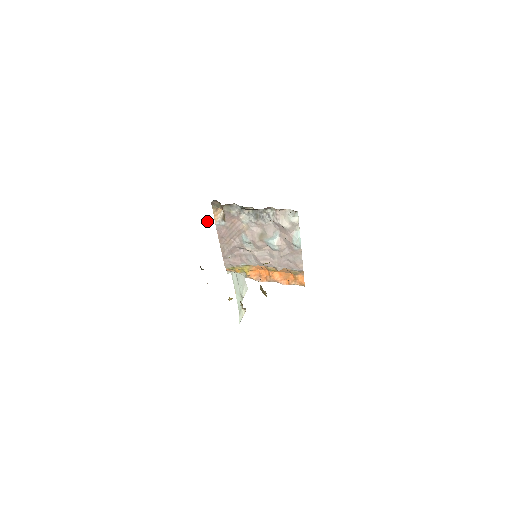
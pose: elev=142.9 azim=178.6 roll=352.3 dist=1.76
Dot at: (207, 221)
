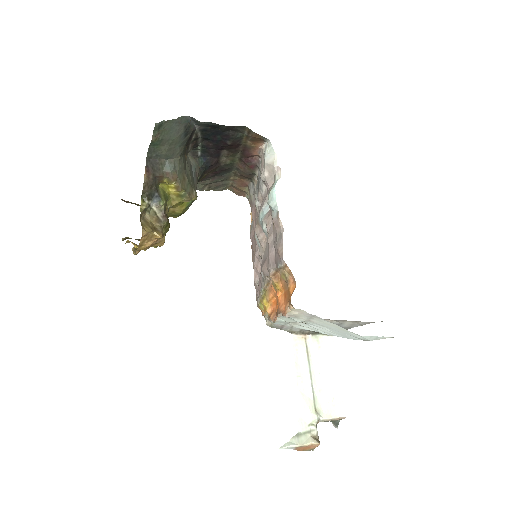
Dot at: (197, 186)
